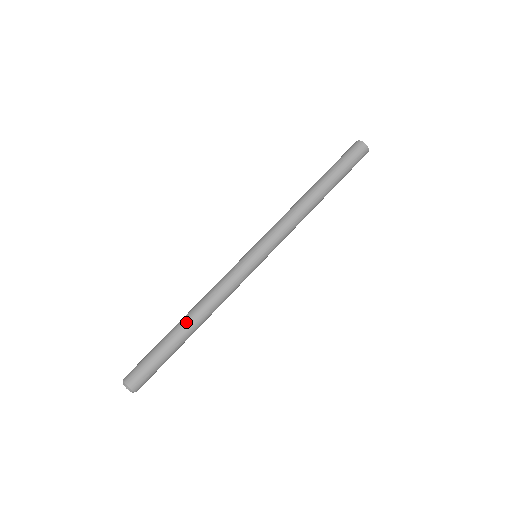
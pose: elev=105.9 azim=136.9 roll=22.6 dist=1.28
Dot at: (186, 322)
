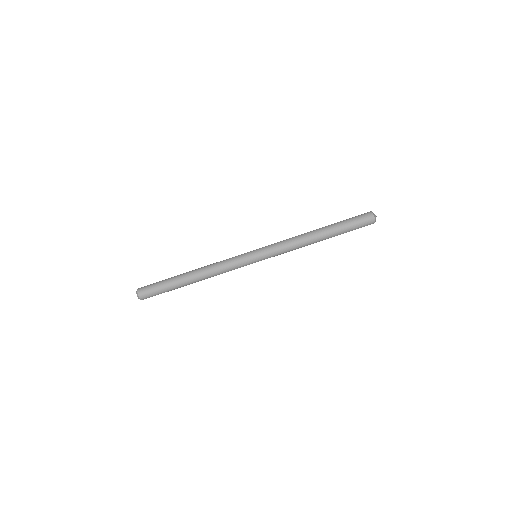
Dot at: (193, 282)
